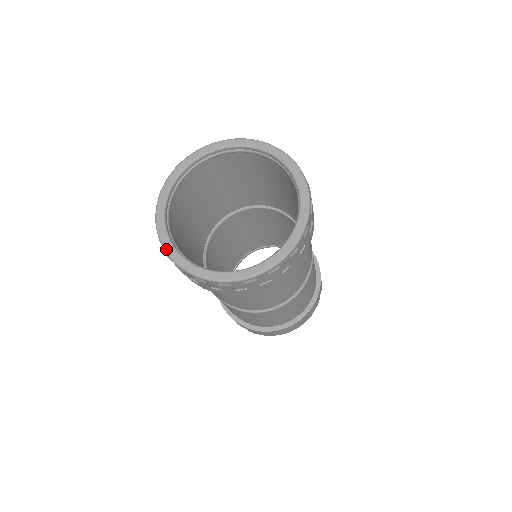
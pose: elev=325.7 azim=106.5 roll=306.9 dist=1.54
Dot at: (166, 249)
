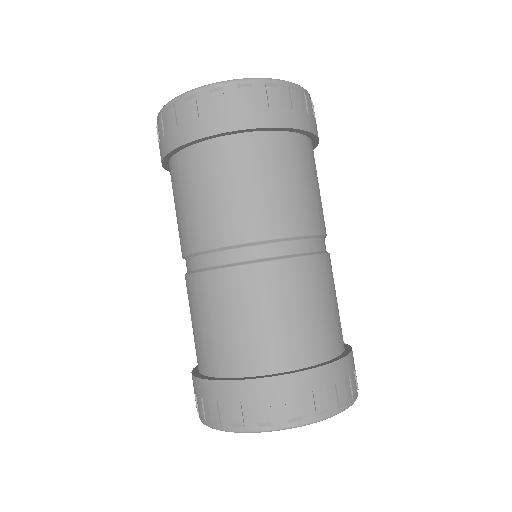
Dot at: occluded
